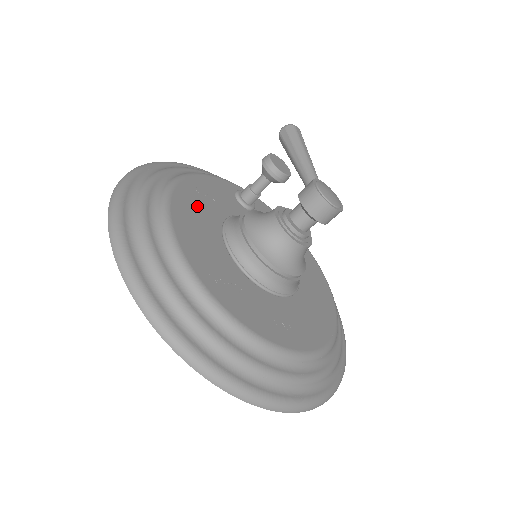
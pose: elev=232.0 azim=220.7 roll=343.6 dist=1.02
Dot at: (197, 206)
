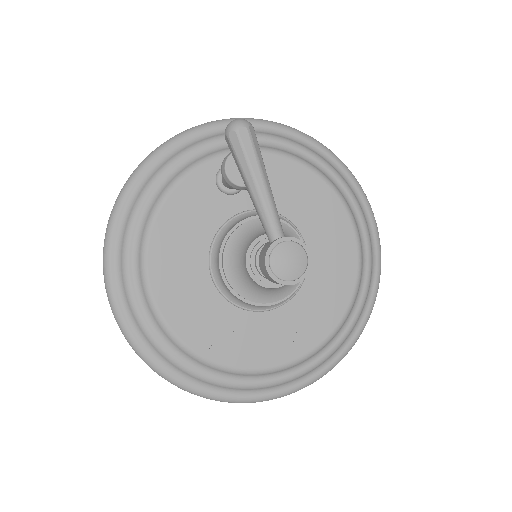
Dot at: (177, 257)
